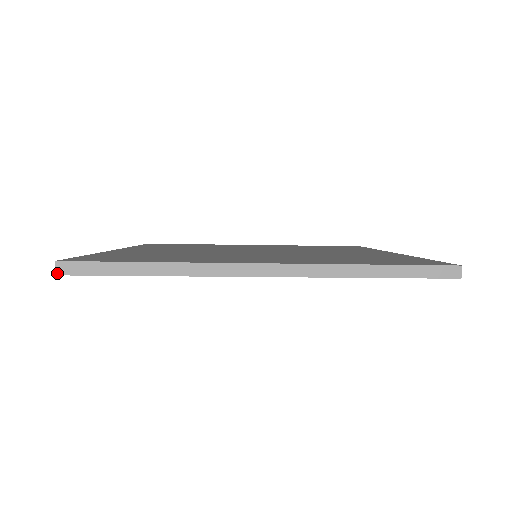
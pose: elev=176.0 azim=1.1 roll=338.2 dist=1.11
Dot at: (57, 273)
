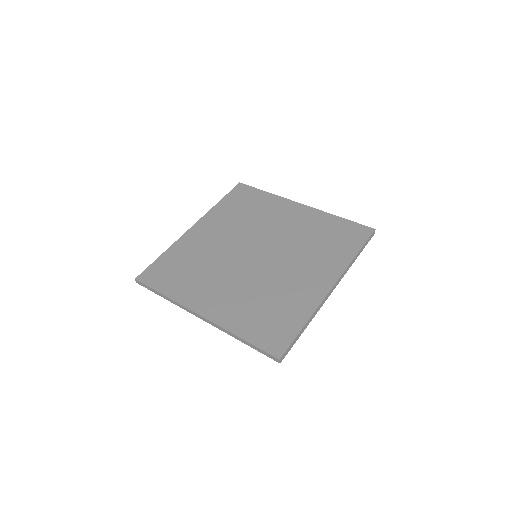
Dot at: occluded
